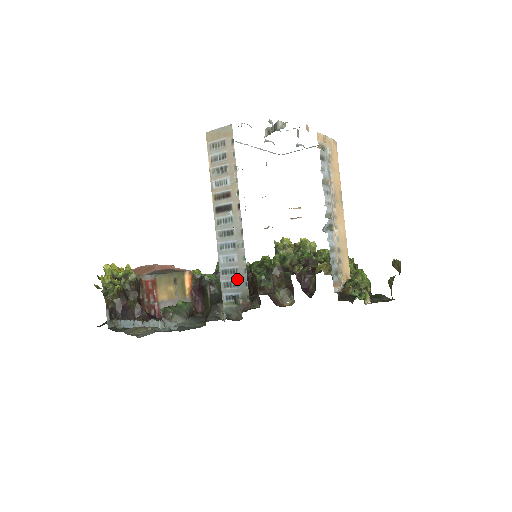
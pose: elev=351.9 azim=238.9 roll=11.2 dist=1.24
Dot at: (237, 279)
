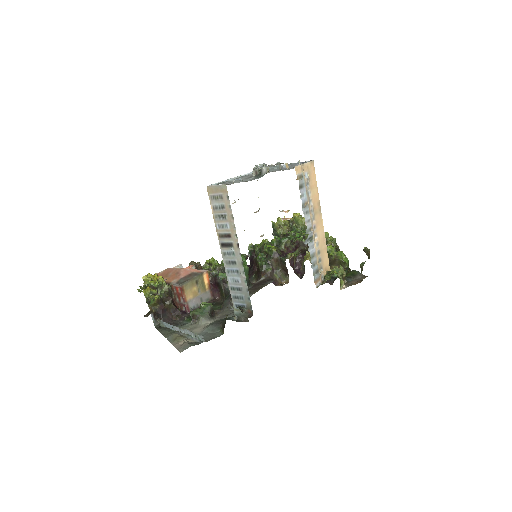
Dot at: (242, 295)
